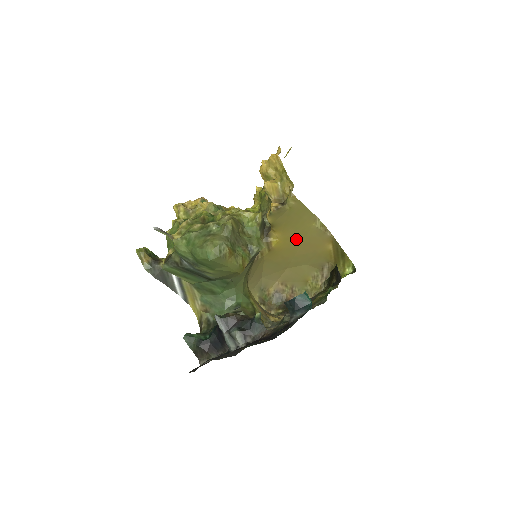
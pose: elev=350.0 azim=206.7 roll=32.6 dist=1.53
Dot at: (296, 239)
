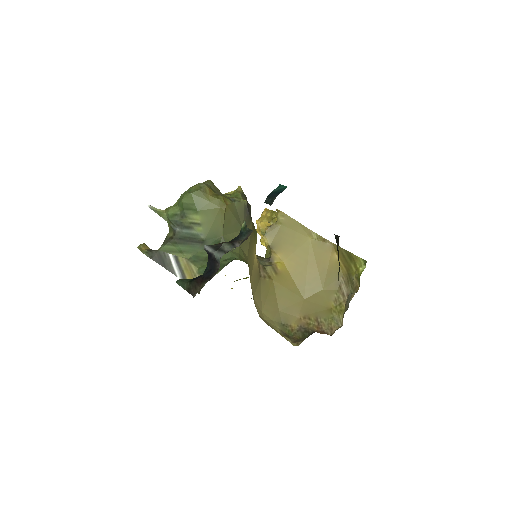
Dot at: (300, 259)
